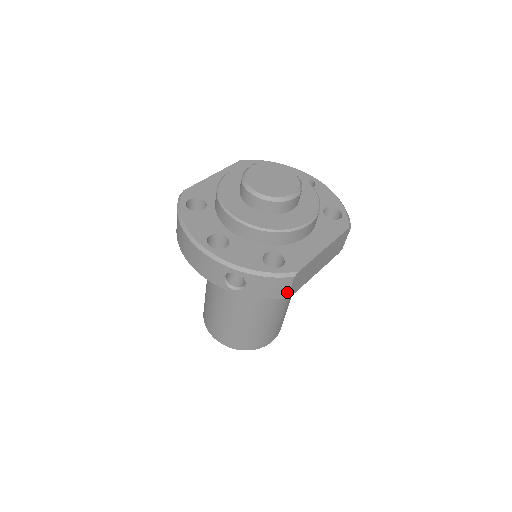
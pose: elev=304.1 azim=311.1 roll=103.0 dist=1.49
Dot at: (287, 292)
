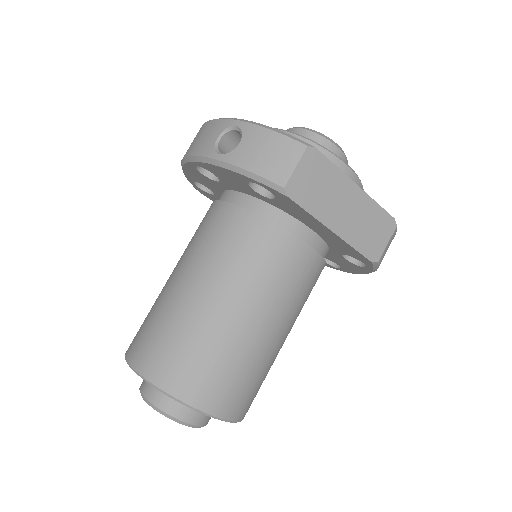
Dot at: (288, 174)
